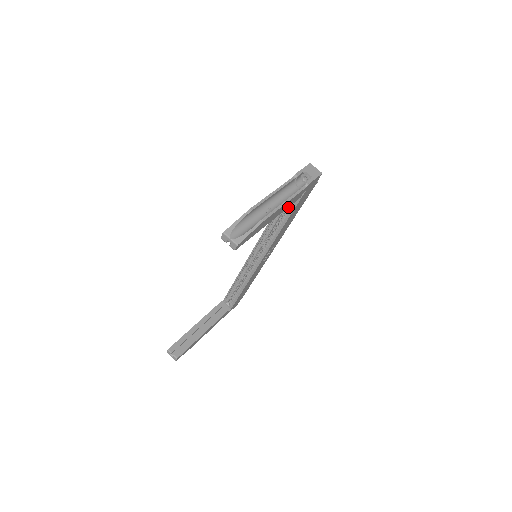
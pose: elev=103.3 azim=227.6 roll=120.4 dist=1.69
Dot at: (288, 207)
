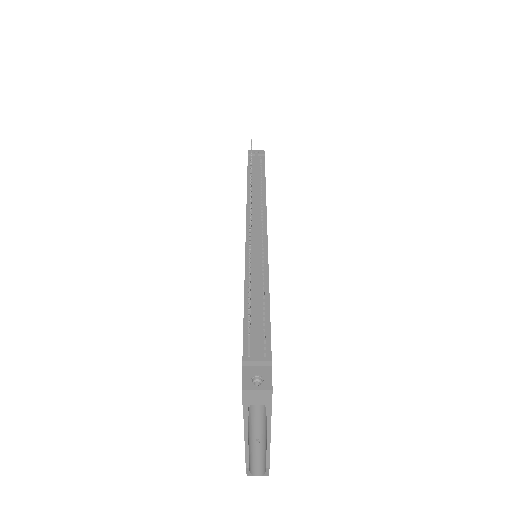
Dot at: occluded
